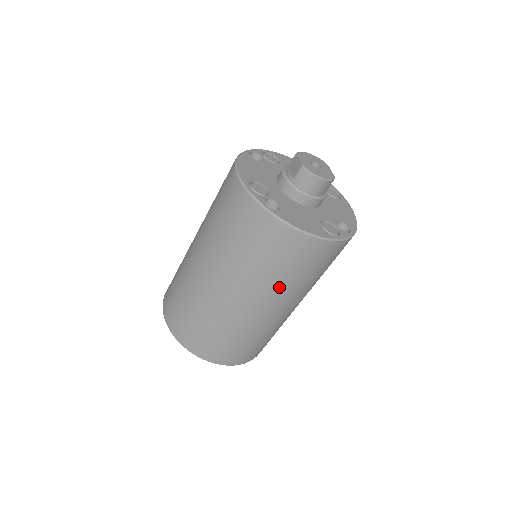
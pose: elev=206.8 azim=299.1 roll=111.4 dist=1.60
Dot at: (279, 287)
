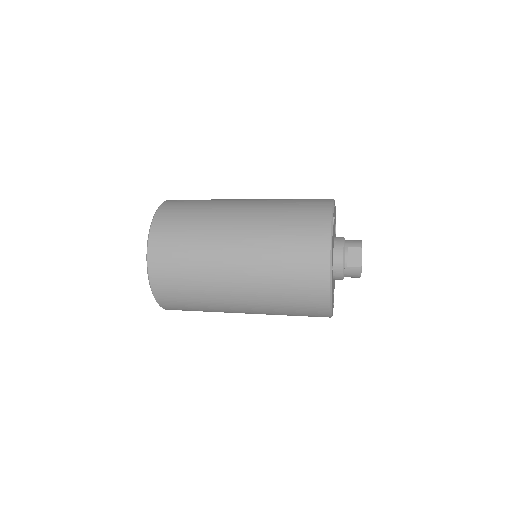
Dot at: occluded
